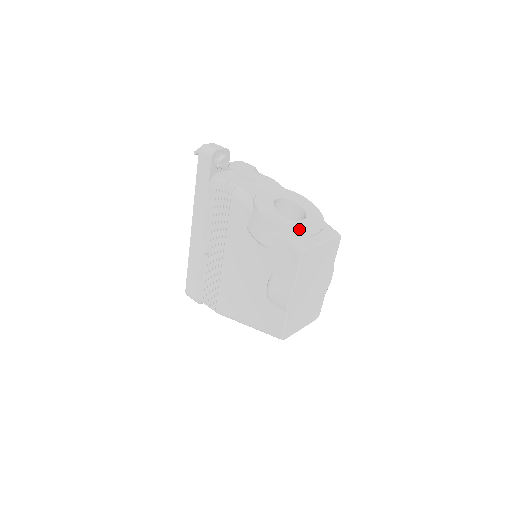
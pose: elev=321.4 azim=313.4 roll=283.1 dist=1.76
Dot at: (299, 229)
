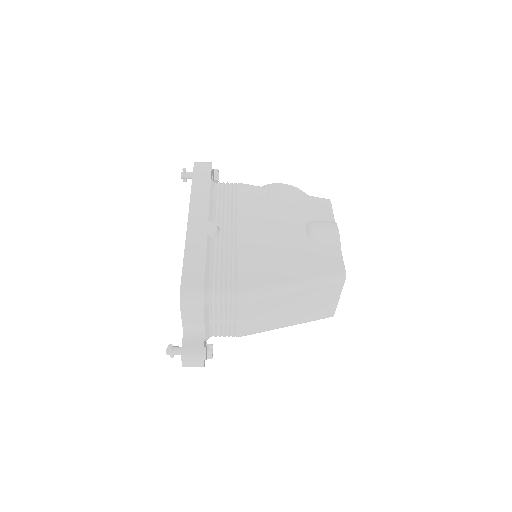
Dot at: occluded
